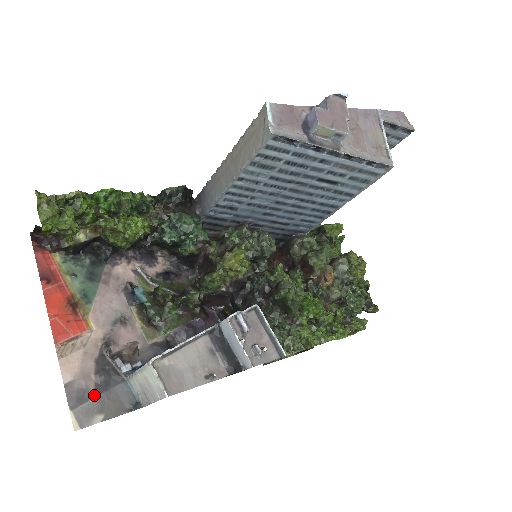
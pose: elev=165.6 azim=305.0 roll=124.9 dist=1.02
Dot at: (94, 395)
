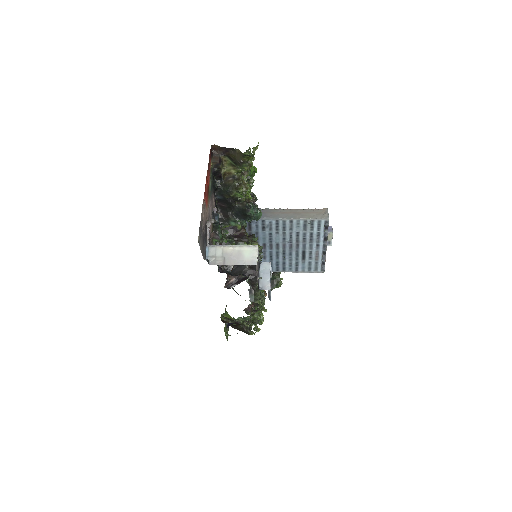
Dot at: (203, 236)
